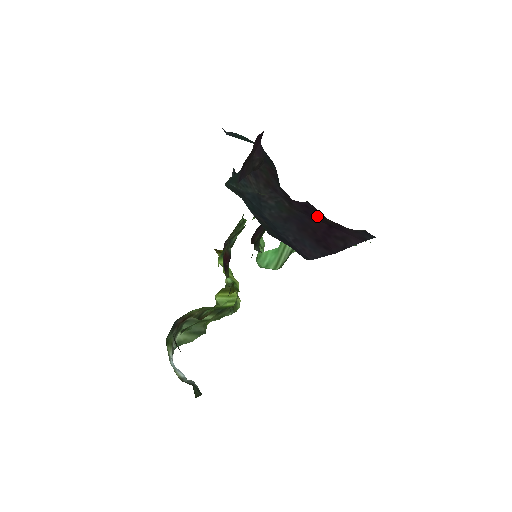
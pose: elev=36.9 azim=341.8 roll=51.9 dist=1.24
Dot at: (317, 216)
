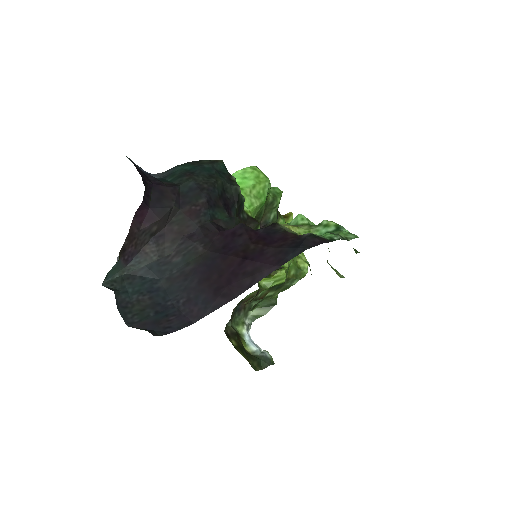
Dot at: (237, 247)
